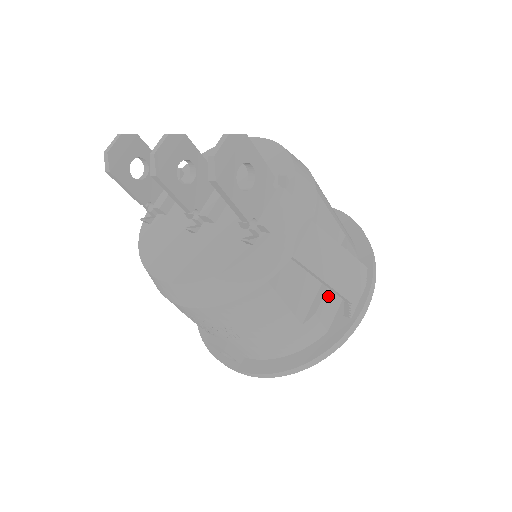
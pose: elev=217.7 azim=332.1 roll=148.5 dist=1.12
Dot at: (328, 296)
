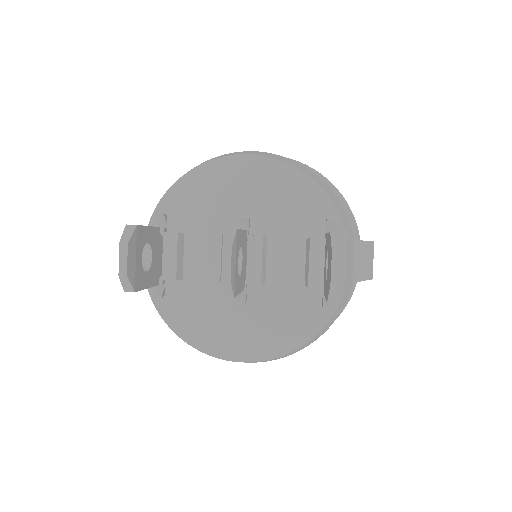
Dot at: occluded
